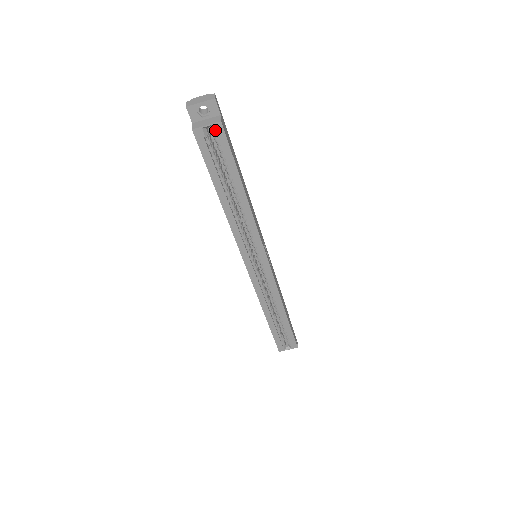
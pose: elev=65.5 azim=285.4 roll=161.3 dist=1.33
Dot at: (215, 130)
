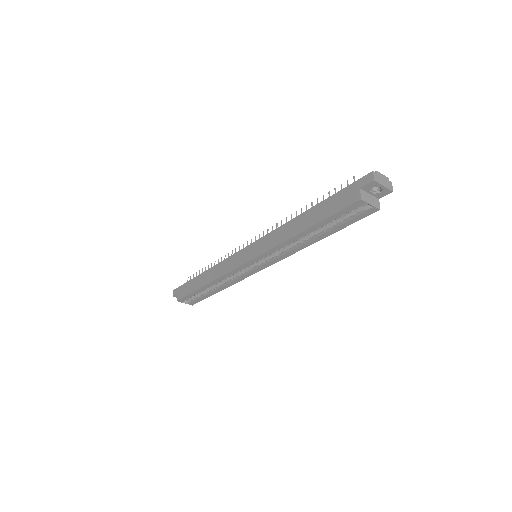
Dot at: (369, 209)
